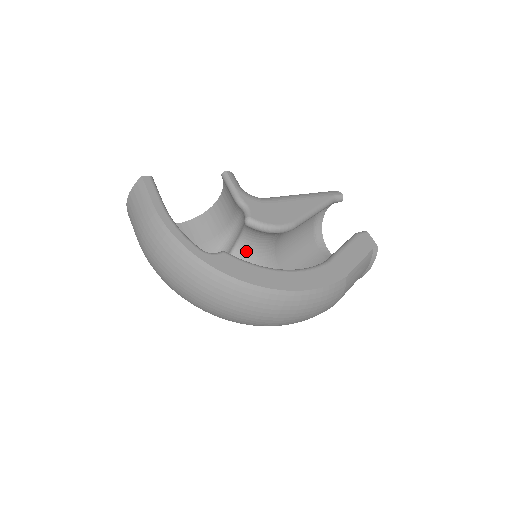
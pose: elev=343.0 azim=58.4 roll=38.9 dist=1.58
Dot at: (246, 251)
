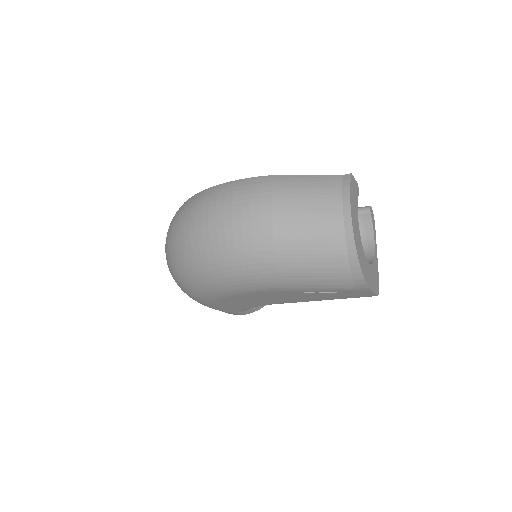
Dot at: occluded
